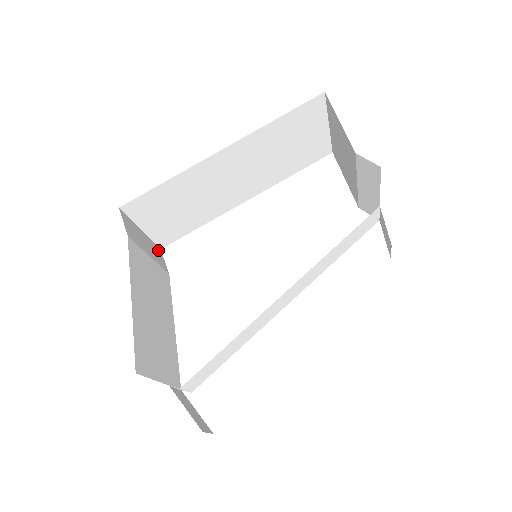
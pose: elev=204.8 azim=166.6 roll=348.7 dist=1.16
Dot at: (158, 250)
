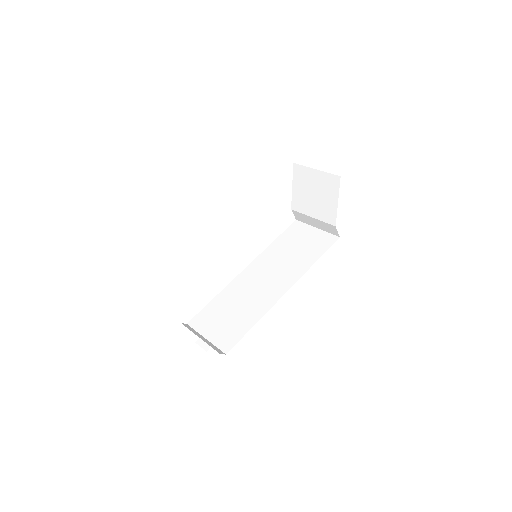
Dot at: occluded
